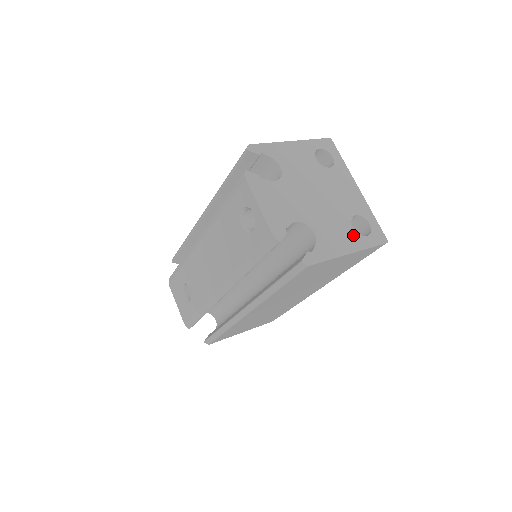
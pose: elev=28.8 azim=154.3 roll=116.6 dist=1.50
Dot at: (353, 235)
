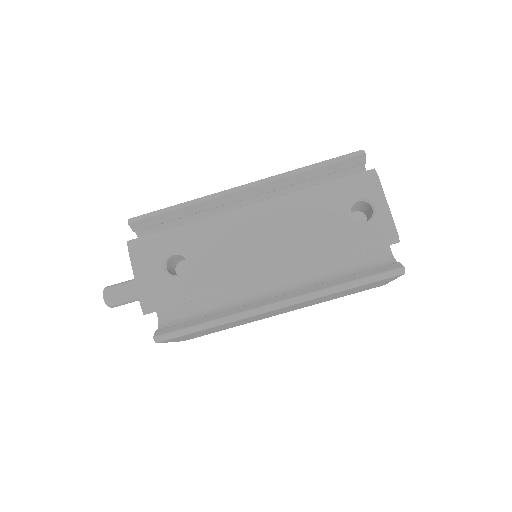
Dot at: occluded
